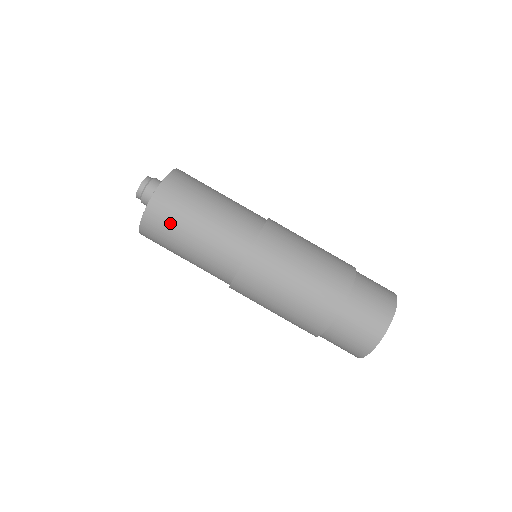
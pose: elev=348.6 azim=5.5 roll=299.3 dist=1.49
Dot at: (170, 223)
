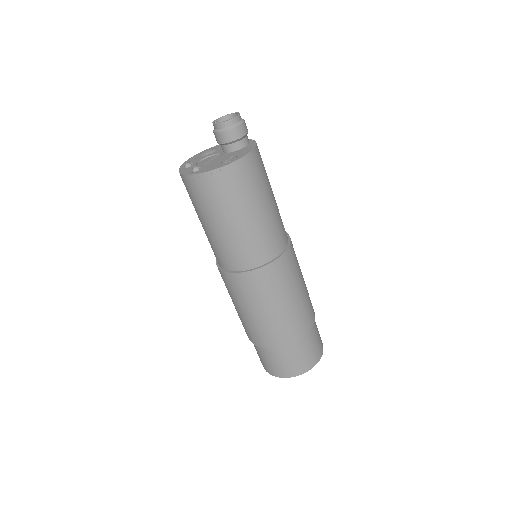
Dot at: (190, 198)
